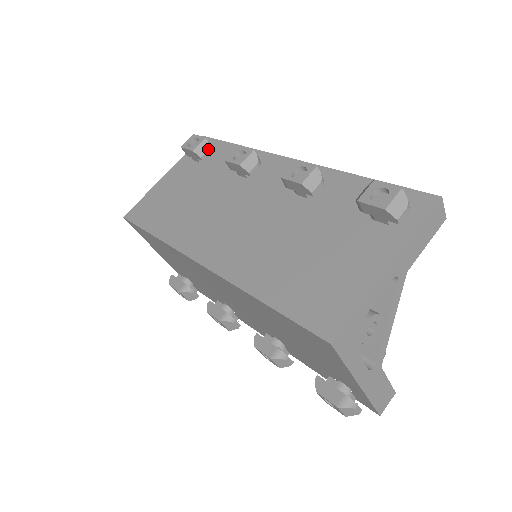
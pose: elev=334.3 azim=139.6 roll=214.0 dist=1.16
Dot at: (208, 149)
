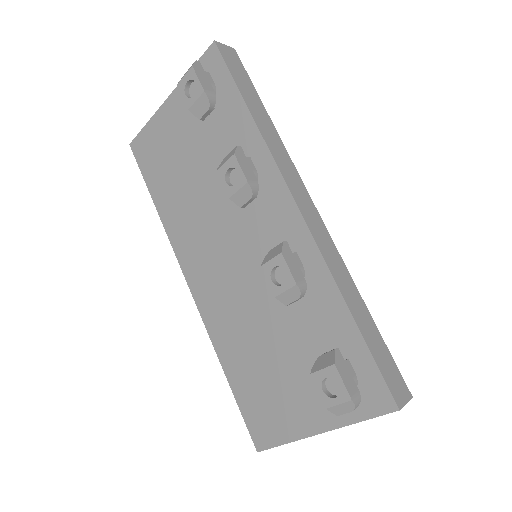
Dot at: (208, 108)
